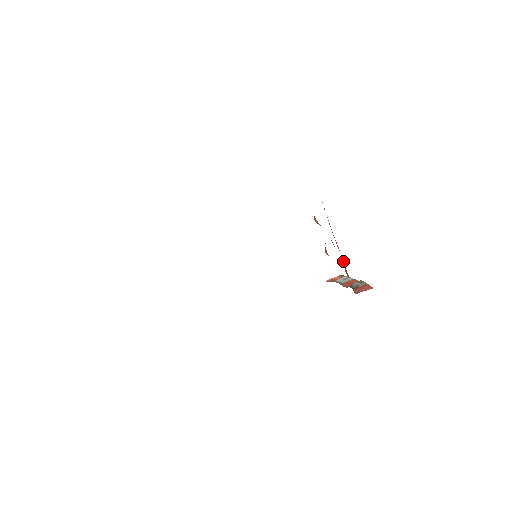
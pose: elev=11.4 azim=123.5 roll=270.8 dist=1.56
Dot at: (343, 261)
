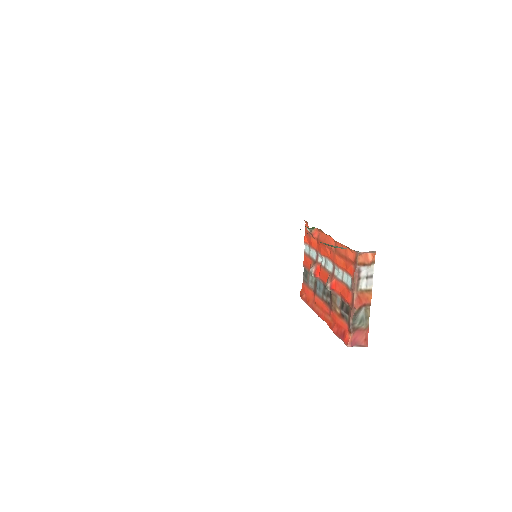
Dot at: (329, 324)
